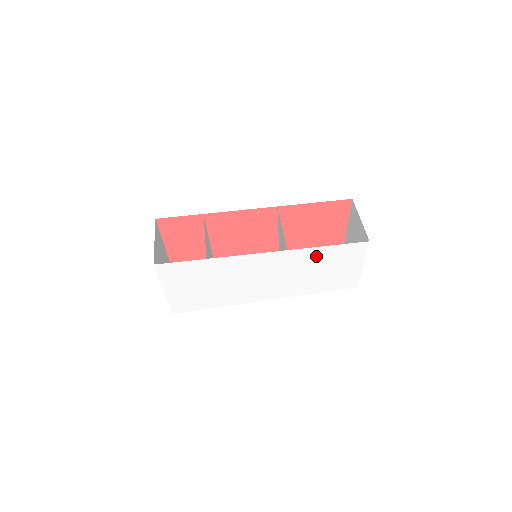
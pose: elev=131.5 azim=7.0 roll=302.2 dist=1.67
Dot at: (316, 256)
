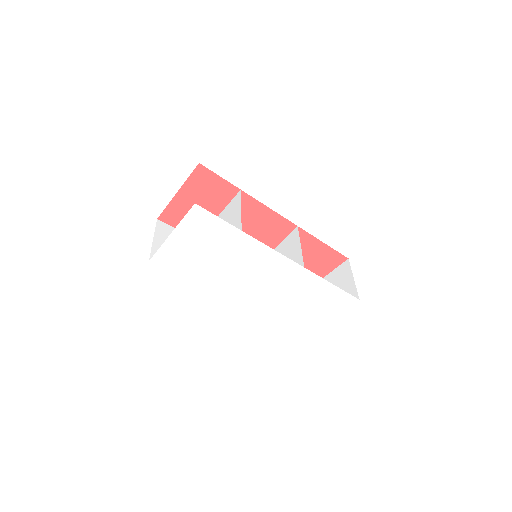
Dot at: (316, 287)
